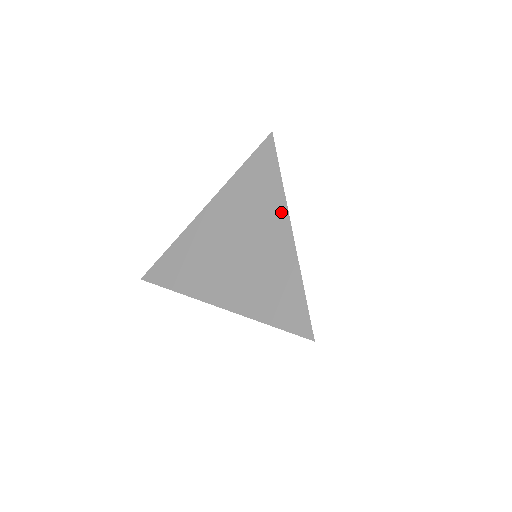
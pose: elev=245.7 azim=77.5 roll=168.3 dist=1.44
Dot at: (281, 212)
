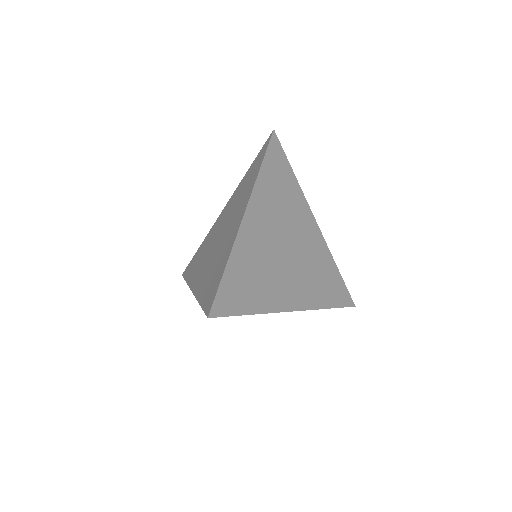
Dot at: occluded
